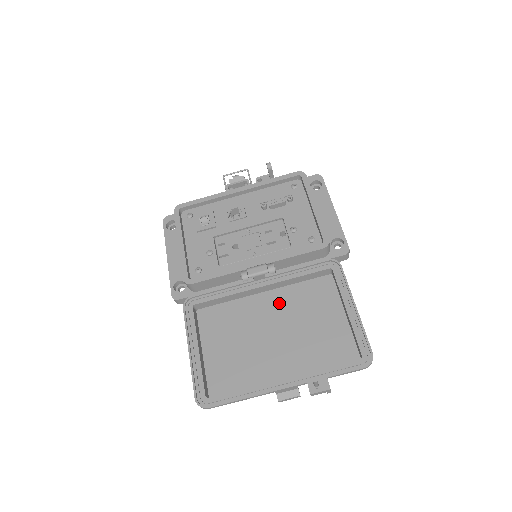
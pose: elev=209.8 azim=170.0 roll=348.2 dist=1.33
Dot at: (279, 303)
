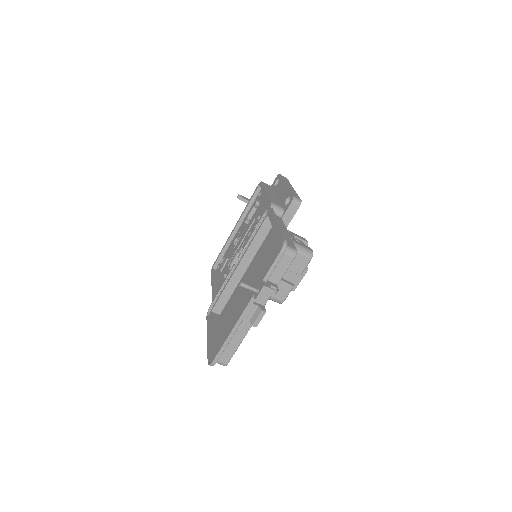
Dot at: (253, 267)
